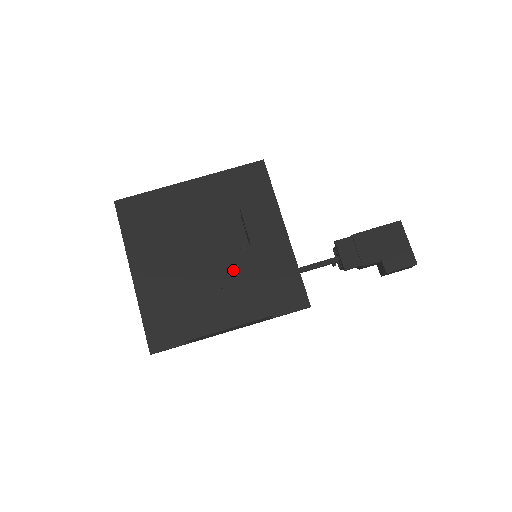
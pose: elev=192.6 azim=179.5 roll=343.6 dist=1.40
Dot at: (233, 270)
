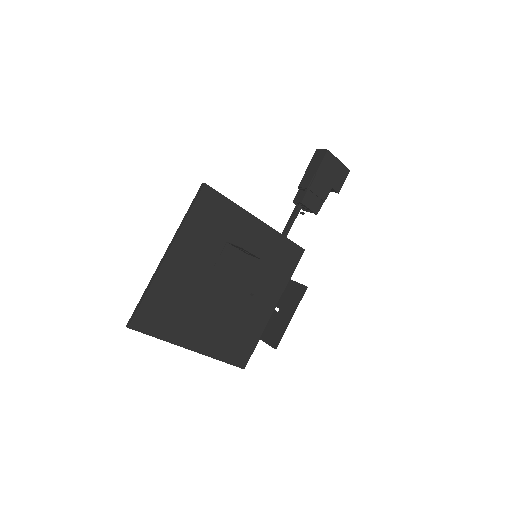
Dot at: (249, 278)
